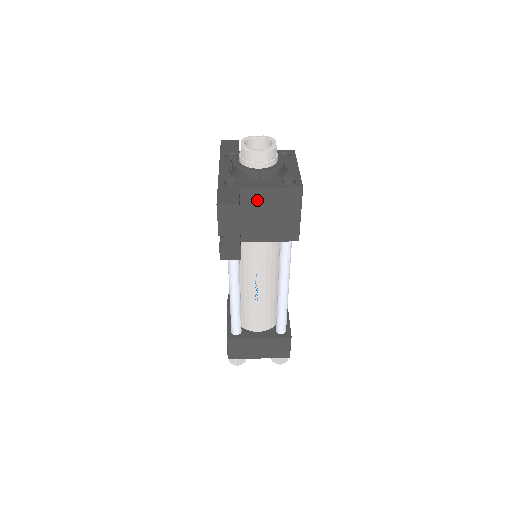
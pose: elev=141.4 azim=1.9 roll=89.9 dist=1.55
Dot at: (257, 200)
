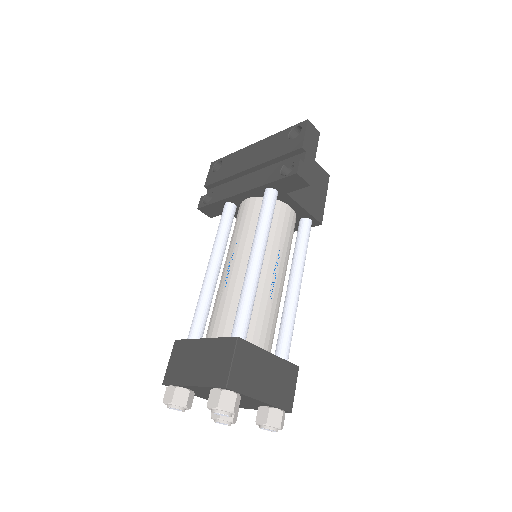
Dot at: occluded
